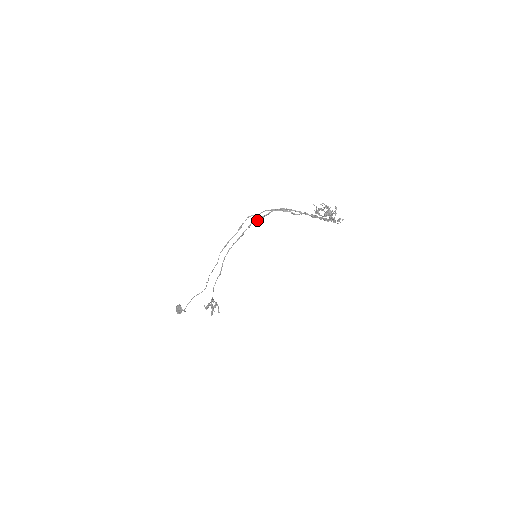
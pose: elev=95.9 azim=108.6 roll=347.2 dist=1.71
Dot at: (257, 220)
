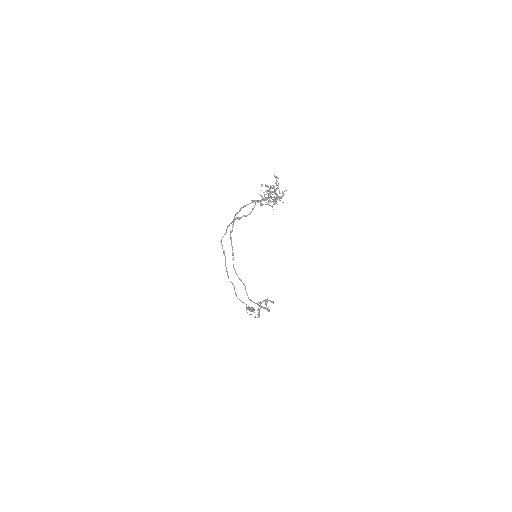
Dot at: (232, 230)
